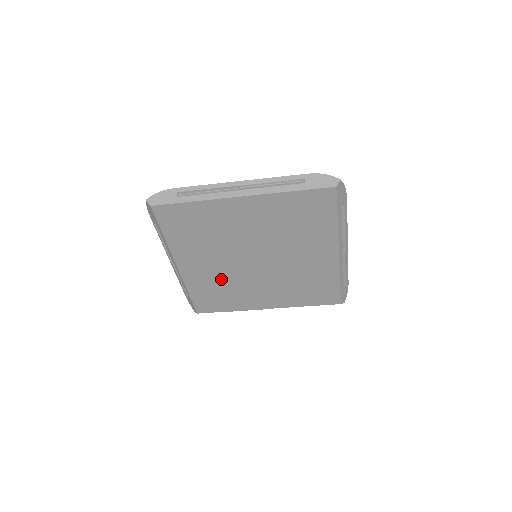
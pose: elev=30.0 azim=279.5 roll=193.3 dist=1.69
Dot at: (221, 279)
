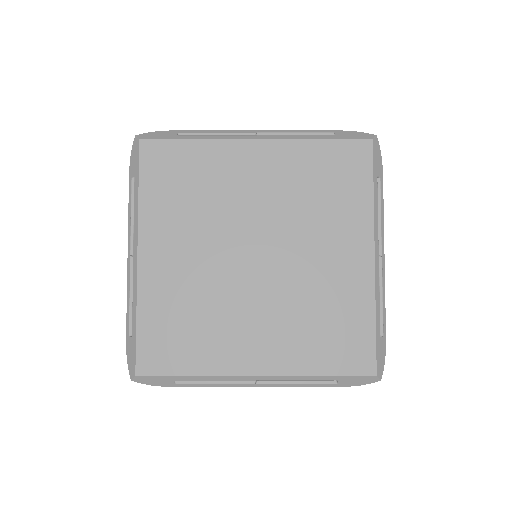
Dot at: (196, 292)
